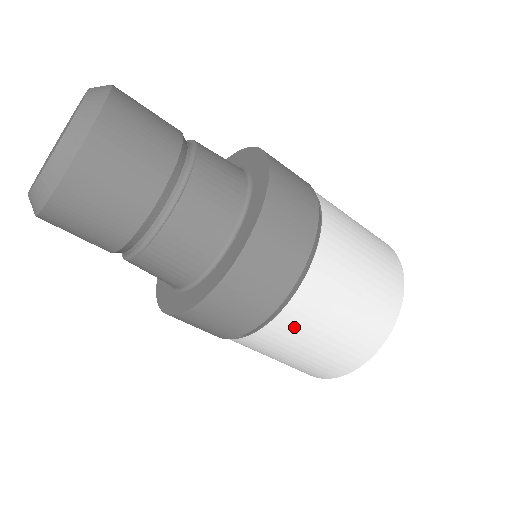
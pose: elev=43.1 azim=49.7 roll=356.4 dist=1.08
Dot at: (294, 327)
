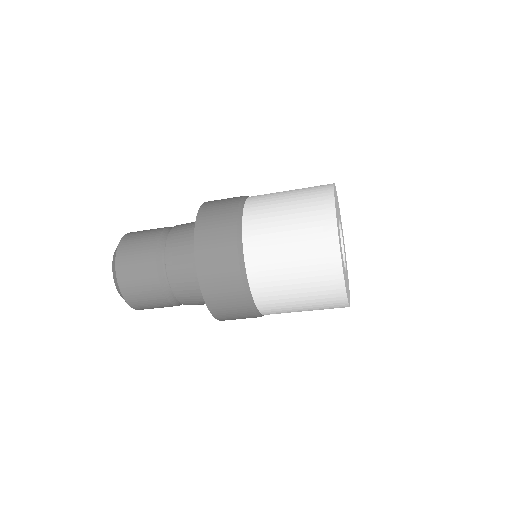
Dot at: (274, 307)
